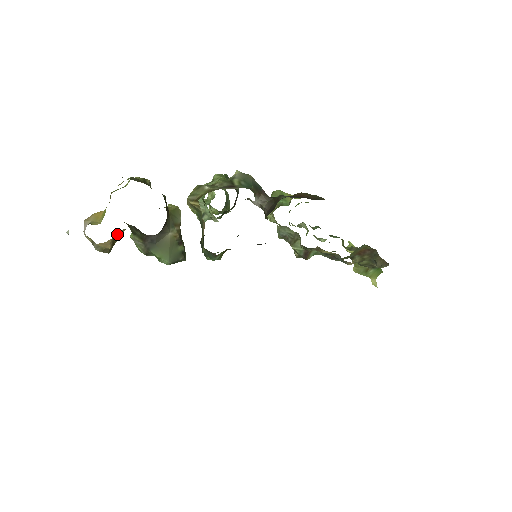
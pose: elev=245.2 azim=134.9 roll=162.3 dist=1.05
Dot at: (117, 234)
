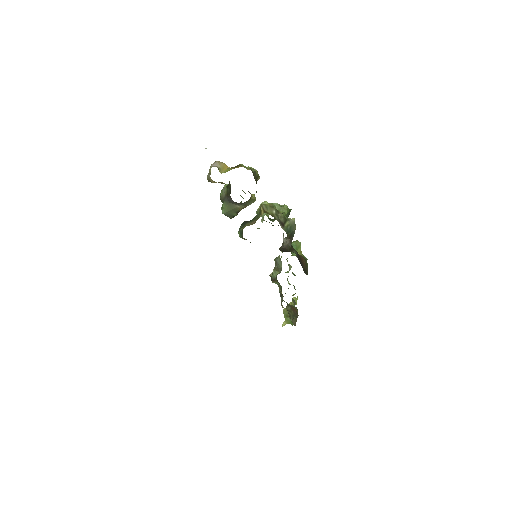
Dot at: (222, 182)
